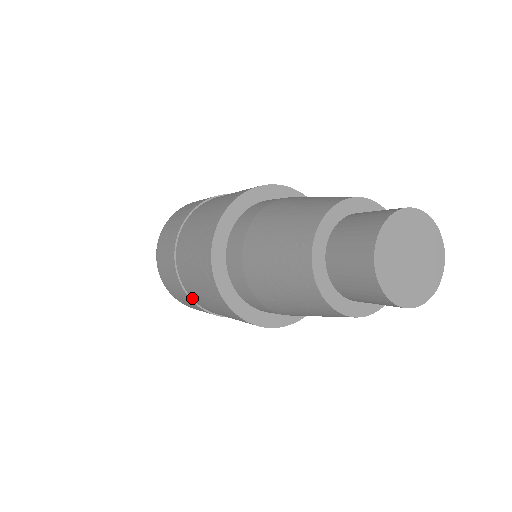
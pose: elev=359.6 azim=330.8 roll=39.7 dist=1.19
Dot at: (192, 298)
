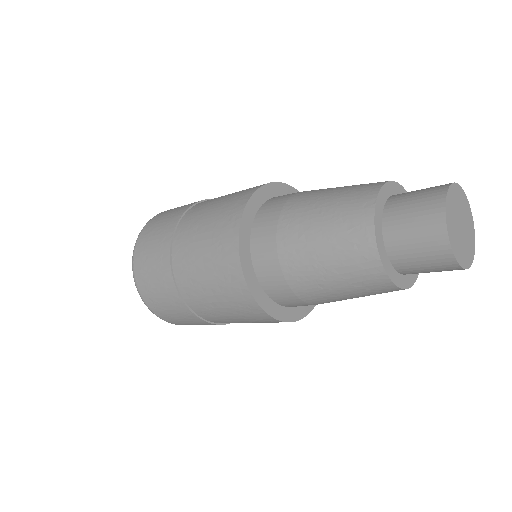
Dot at: (174, 244)
